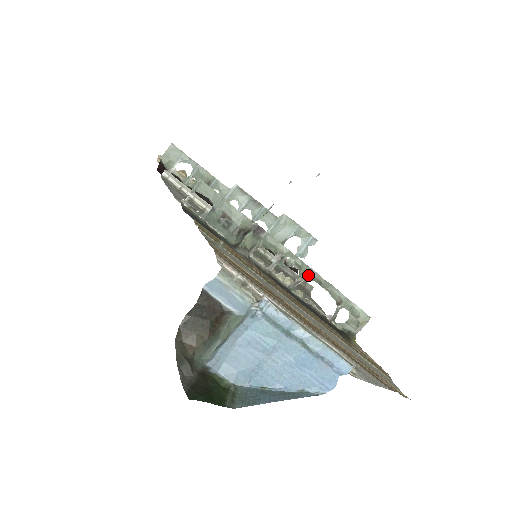
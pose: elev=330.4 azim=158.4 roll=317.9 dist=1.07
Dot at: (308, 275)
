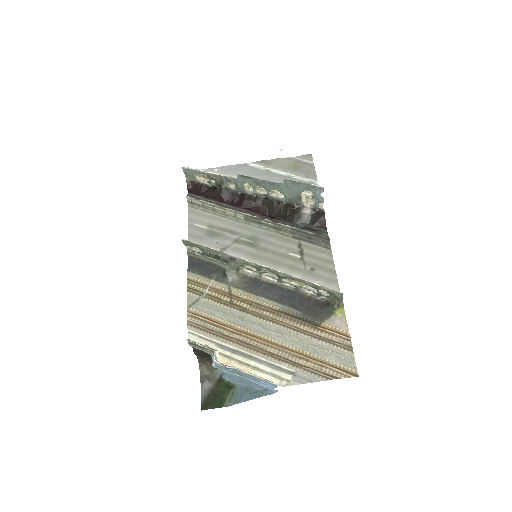
Dot at: (281, 276)
